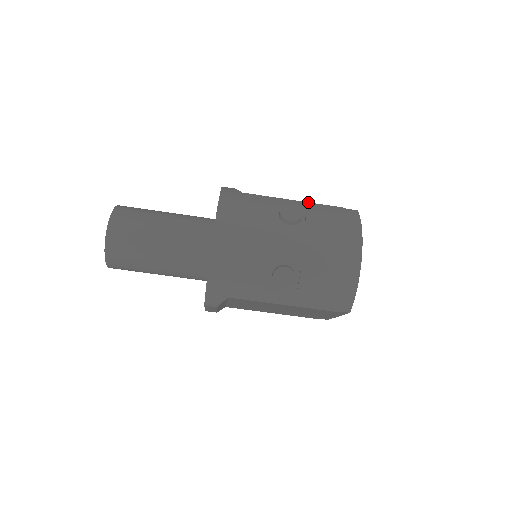
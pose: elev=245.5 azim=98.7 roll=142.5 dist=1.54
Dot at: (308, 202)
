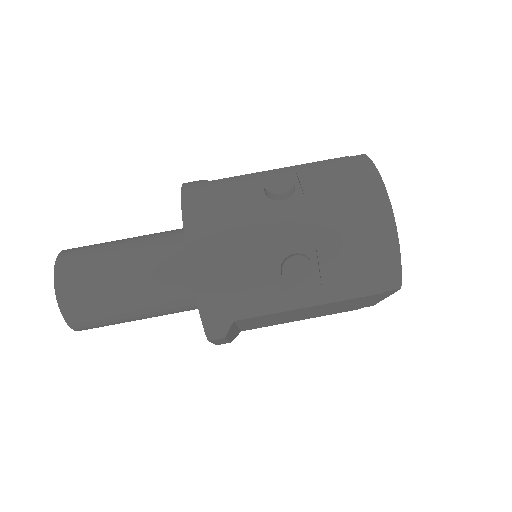
Dot at: (298, 165)
